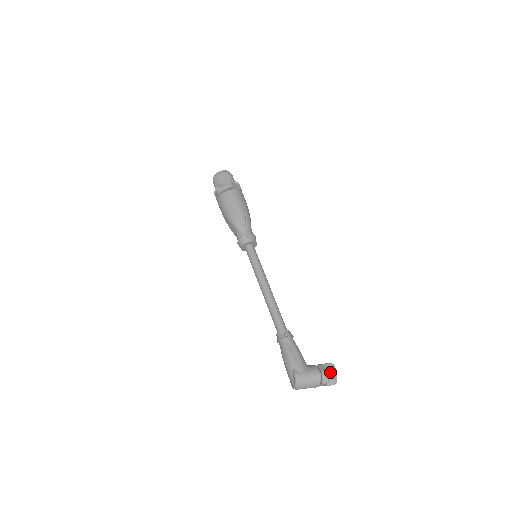
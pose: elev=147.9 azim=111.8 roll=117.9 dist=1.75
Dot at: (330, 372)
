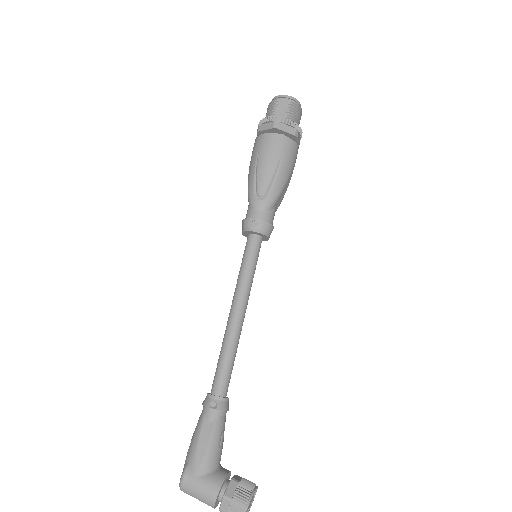
Dot at: (235, 504)
